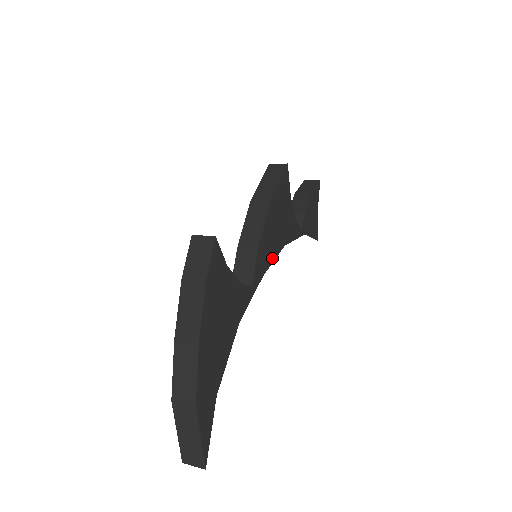
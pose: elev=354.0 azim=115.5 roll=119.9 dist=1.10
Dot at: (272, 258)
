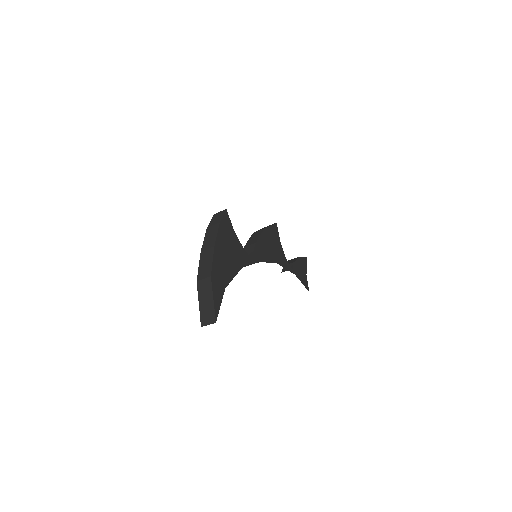
Dot at: (267, 260)
